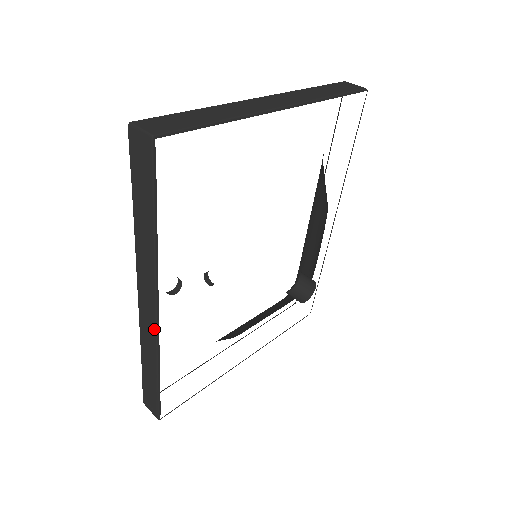
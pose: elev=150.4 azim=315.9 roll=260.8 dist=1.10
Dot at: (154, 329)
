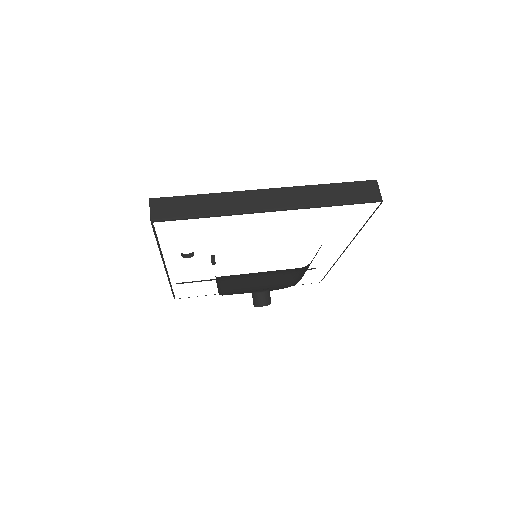
Dot at: occluded
